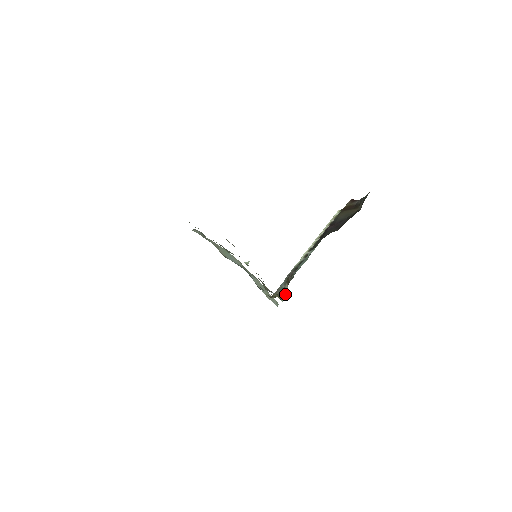
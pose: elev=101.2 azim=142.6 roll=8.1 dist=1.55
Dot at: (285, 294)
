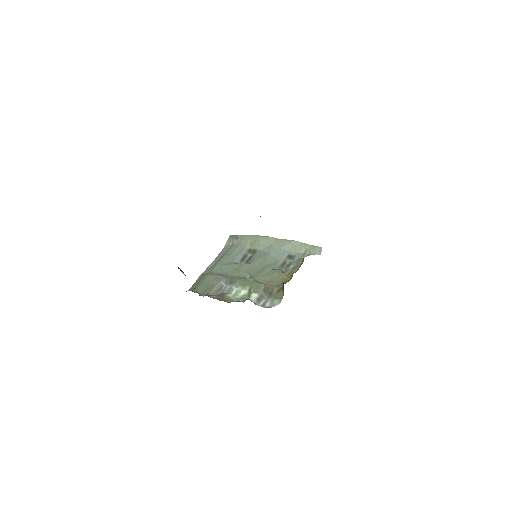
Dot at: occluded
